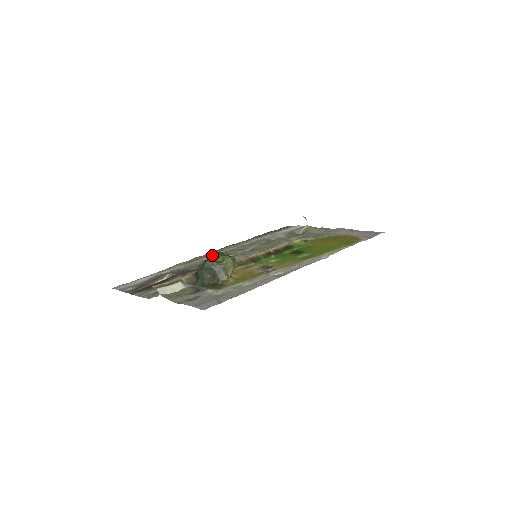
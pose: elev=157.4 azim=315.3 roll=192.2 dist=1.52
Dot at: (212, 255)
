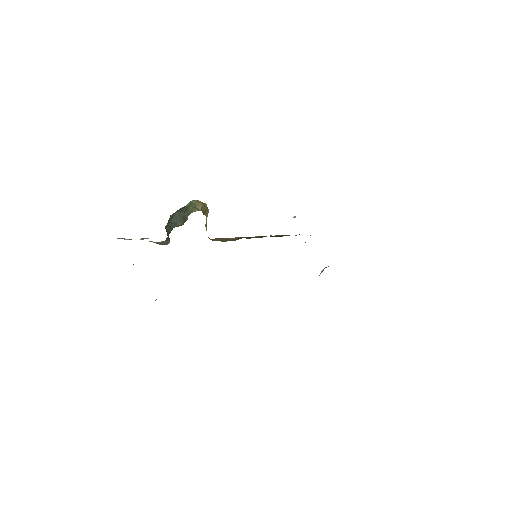
Dot at: occluded
